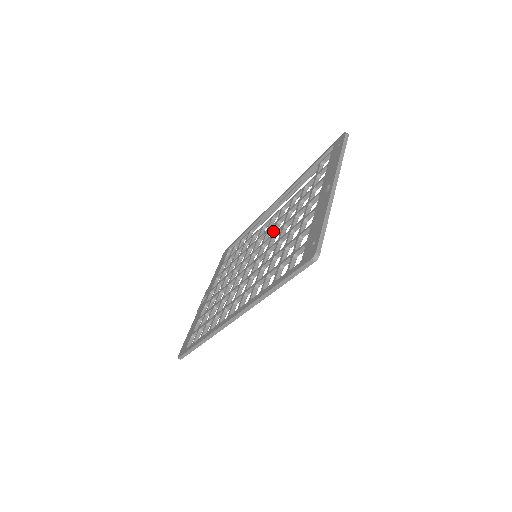
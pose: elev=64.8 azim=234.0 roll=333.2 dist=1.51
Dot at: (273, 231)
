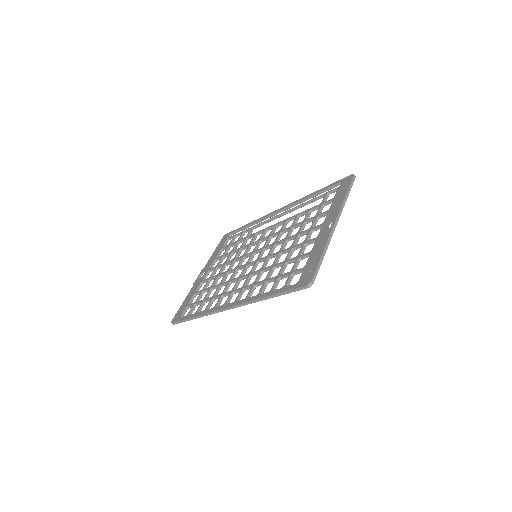
Dot at: (275, 240)
